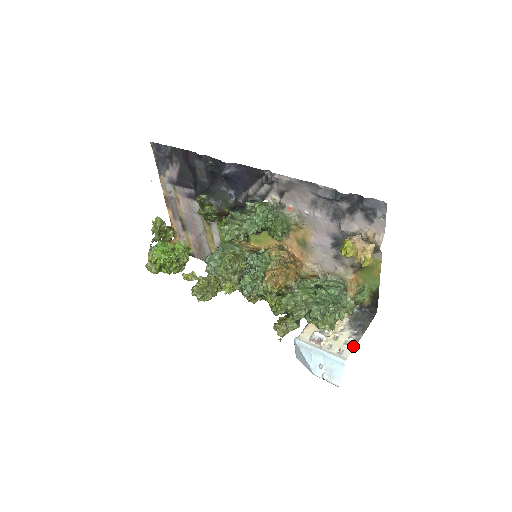
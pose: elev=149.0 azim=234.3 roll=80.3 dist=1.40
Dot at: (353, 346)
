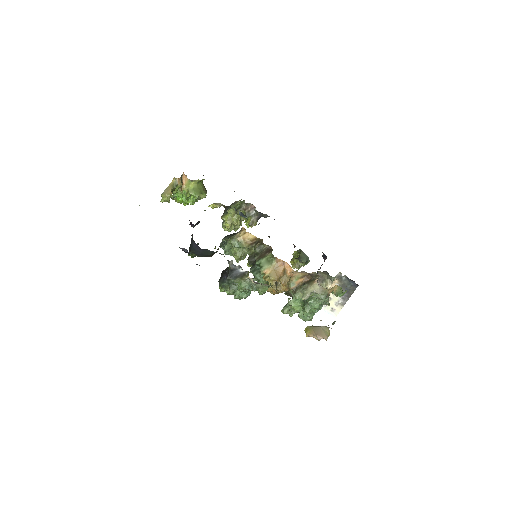
Dot at: (341, 308)
